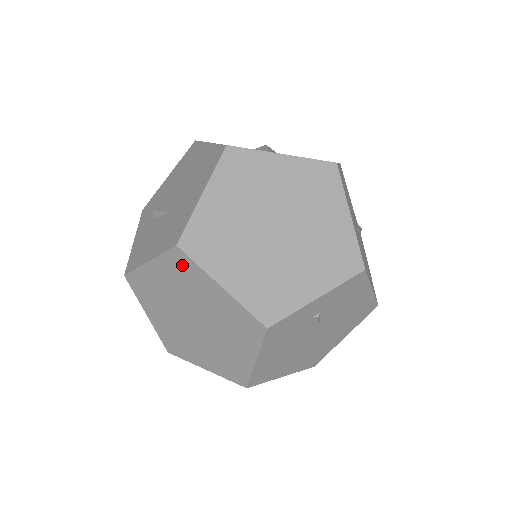
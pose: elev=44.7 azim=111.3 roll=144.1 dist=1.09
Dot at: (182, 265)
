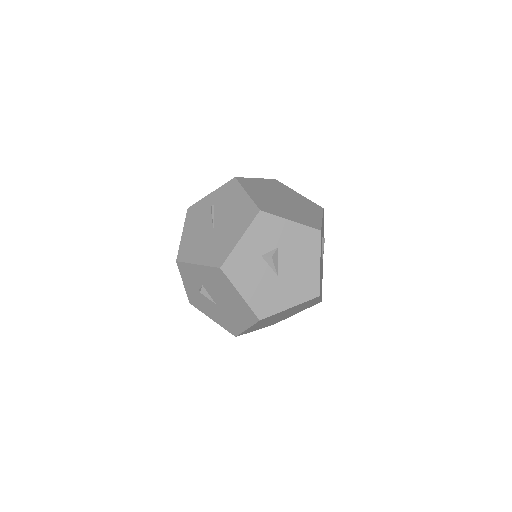
Dot at: occluded
